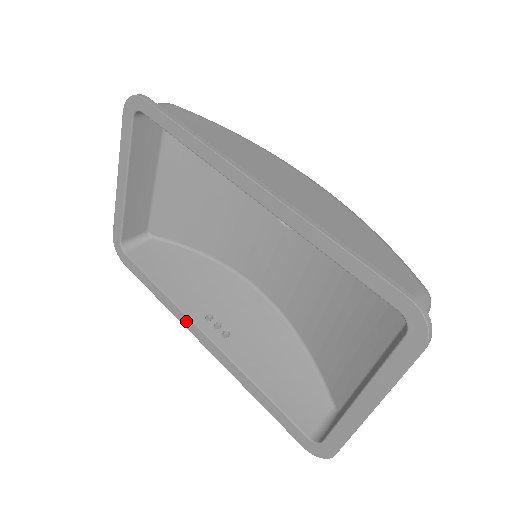
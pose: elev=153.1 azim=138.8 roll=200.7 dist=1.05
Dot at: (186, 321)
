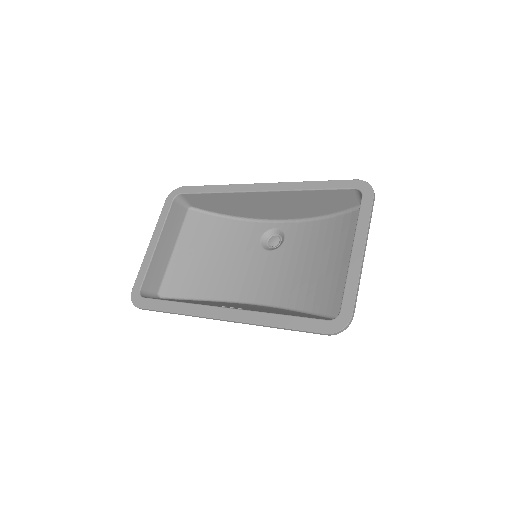
Dot at: (204, 310)
